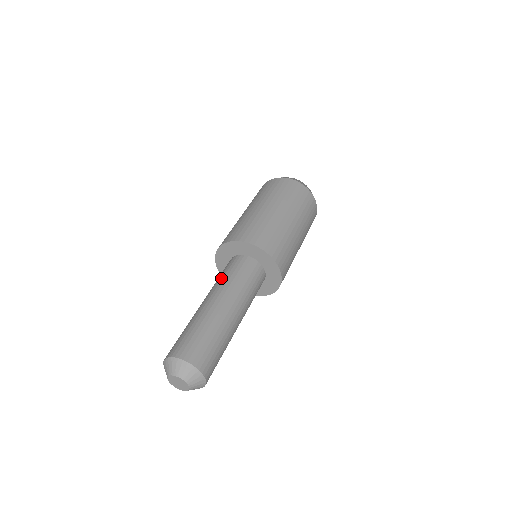
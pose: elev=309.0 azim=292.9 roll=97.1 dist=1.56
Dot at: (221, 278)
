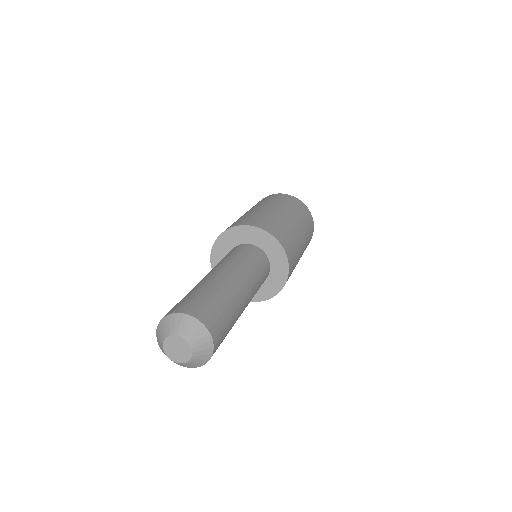
Dot at: (221, 260)
